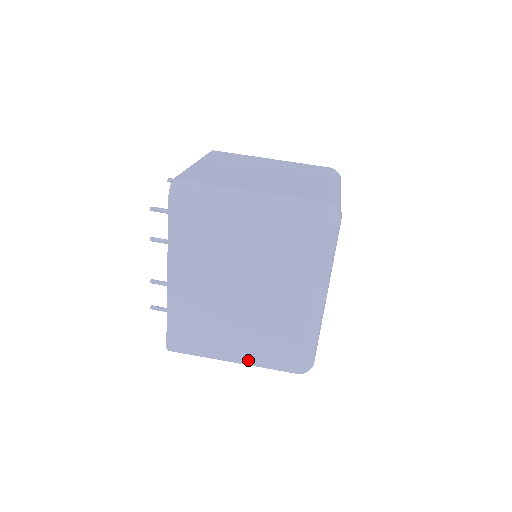
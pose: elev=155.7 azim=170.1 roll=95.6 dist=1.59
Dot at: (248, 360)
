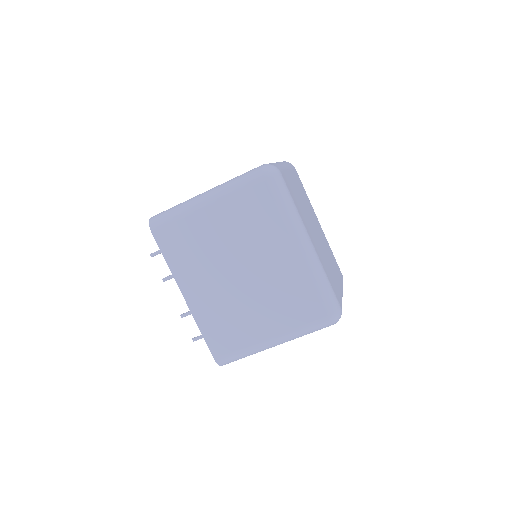
Dot at: (283, 334)
